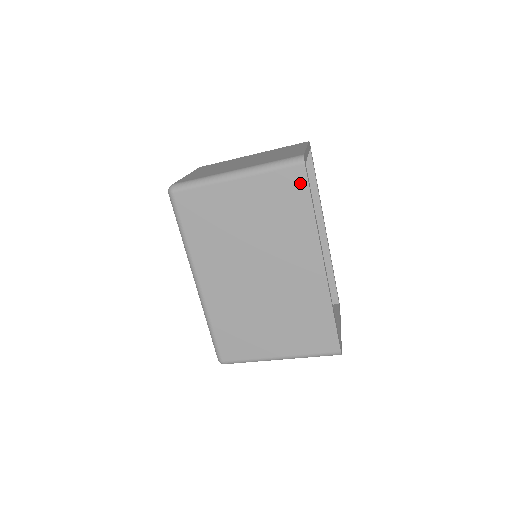
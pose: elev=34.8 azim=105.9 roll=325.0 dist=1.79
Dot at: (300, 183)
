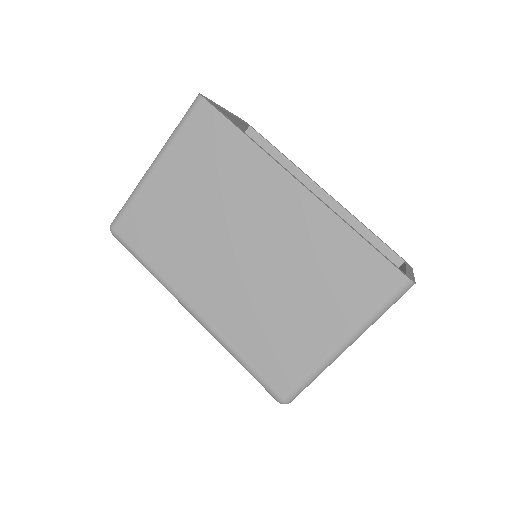
Dot at: (212, 119)
